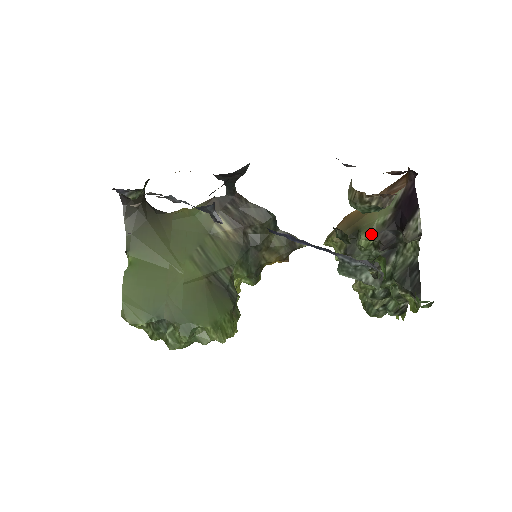
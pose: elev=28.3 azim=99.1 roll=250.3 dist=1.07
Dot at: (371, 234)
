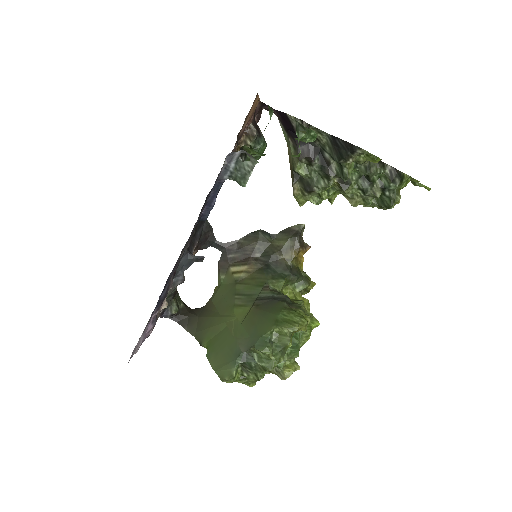
Dot at: (296, 162)
